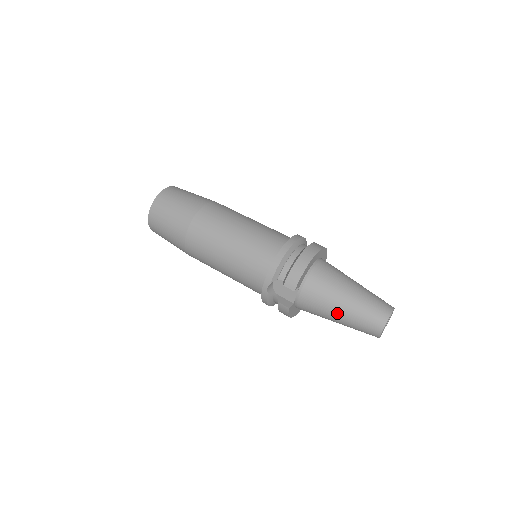
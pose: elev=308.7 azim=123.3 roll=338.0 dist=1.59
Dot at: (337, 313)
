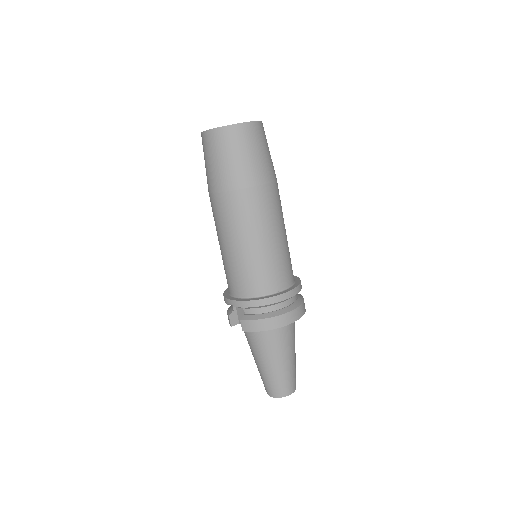
Dot at: (257, 361)
